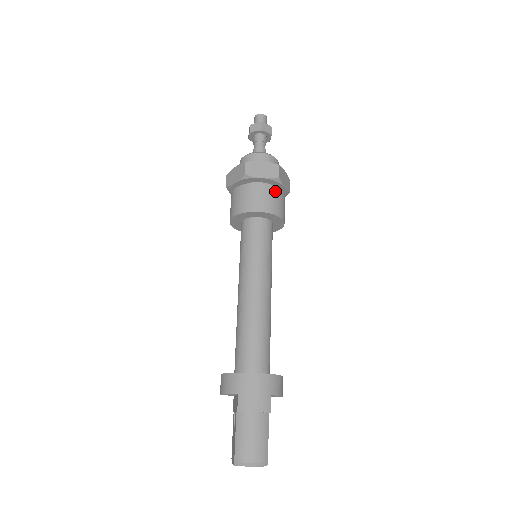
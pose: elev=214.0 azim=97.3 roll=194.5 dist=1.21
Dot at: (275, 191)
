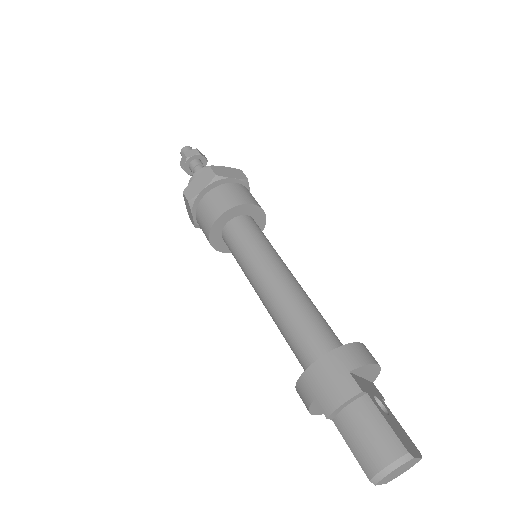
Dot at: (223, 189)
